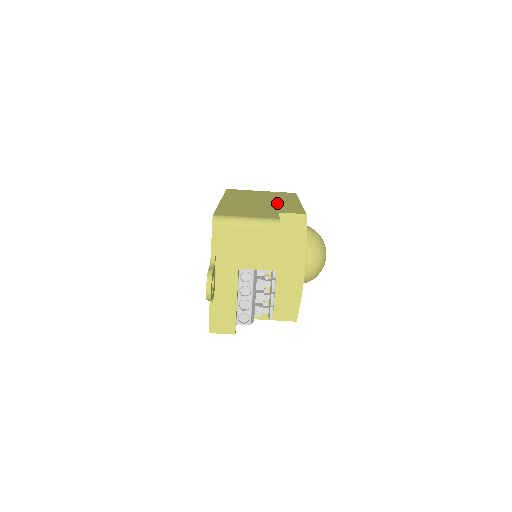
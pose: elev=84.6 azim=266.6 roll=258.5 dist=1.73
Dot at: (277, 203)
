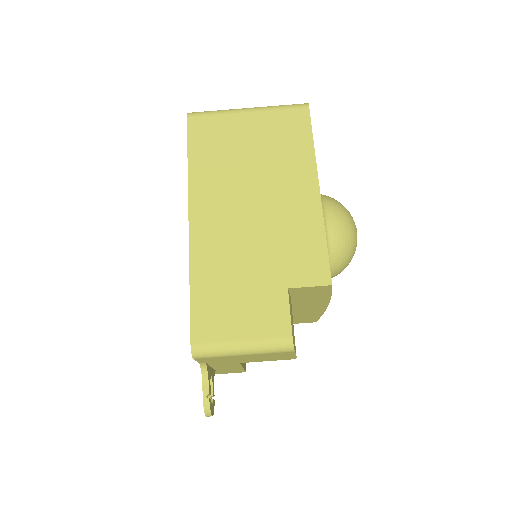
Dot at: (281, 215)
